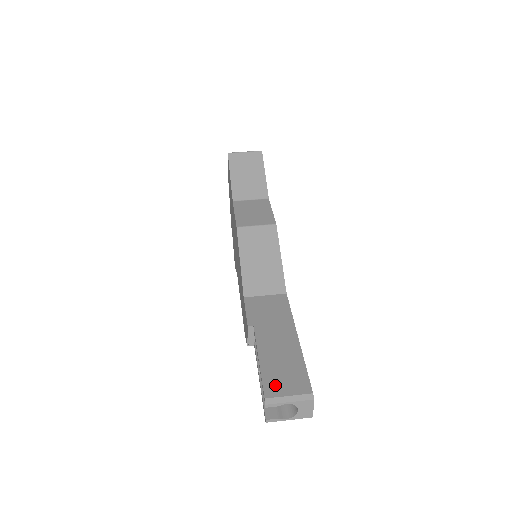
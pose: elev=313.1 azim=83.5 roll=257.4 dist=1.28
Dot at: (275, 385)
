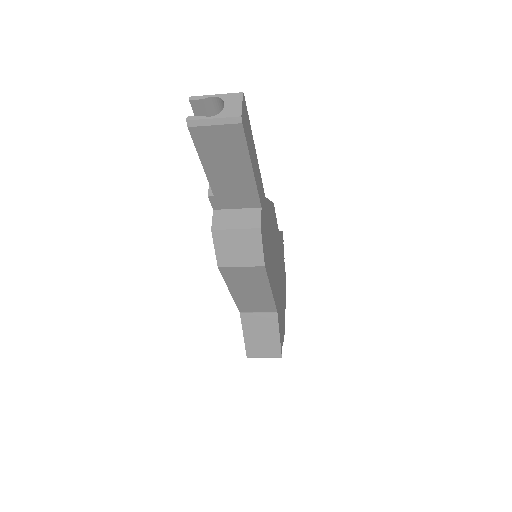
Dot at: (209, 110)
